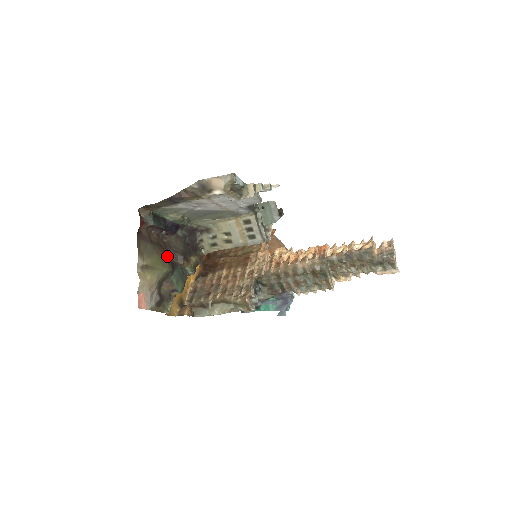
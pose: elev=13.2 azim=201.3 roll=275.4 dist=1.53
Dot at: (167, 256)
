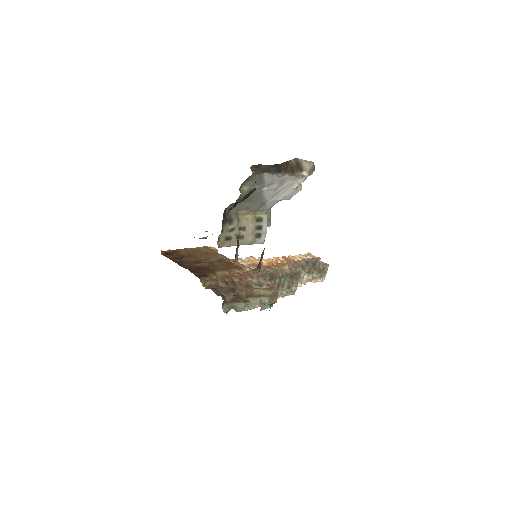
Dot at: occluded
